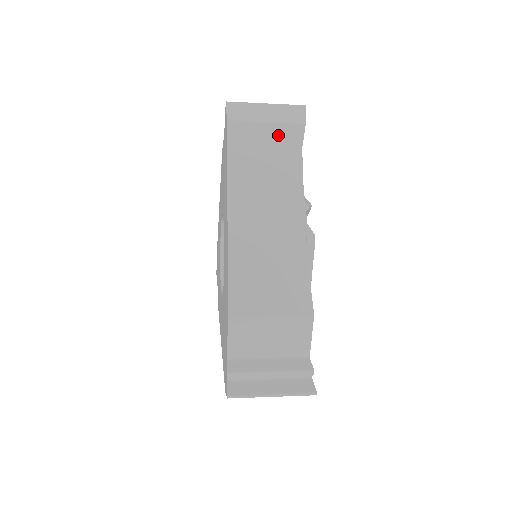
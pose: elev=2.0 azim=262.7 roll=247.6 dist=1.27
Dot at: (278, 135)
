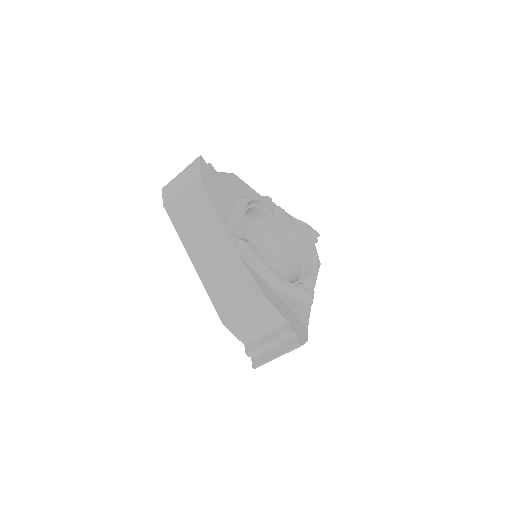
Dot at: (190, 194)
